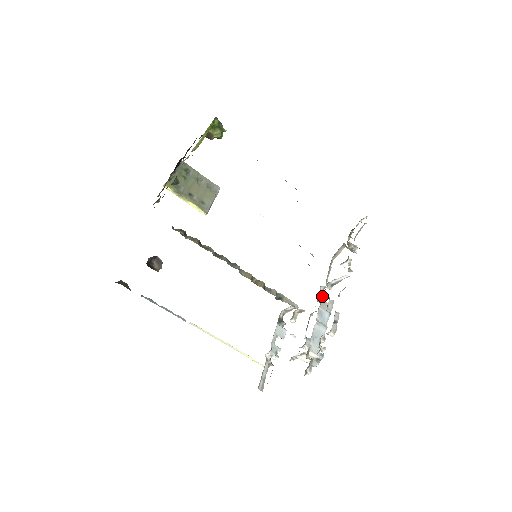
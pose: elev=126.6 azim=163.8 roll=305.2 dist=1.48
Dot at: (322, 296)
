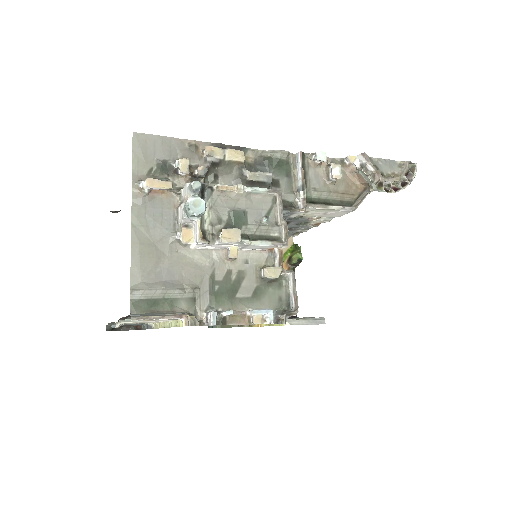
Dot at: (292, 209)
